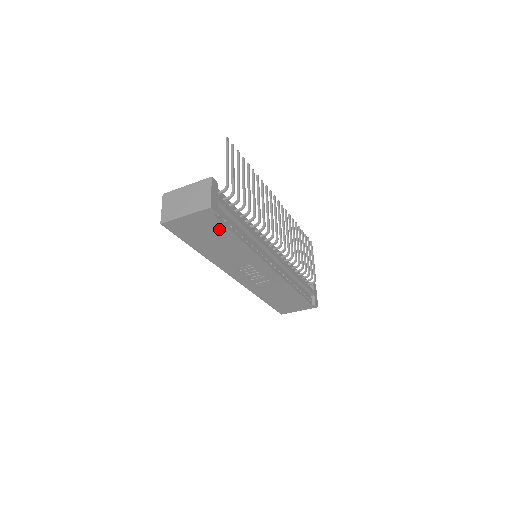
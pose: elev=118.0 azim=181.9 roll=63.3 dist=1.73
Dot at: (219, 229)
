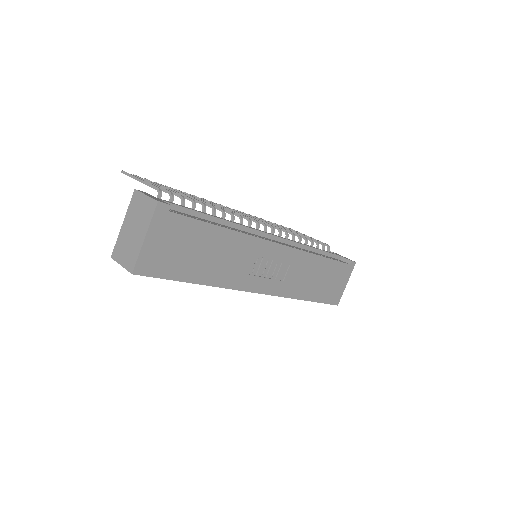
Dot at: (190, 229)
